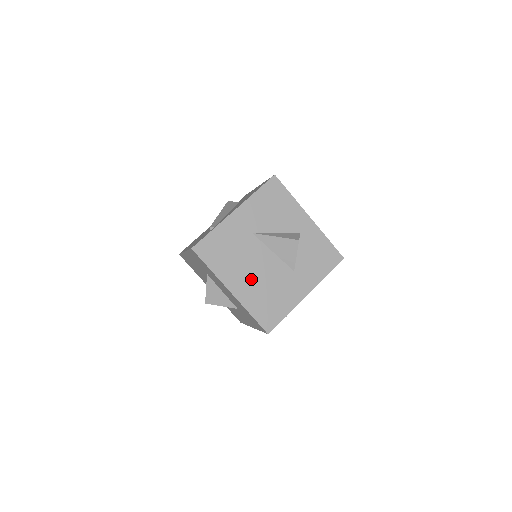
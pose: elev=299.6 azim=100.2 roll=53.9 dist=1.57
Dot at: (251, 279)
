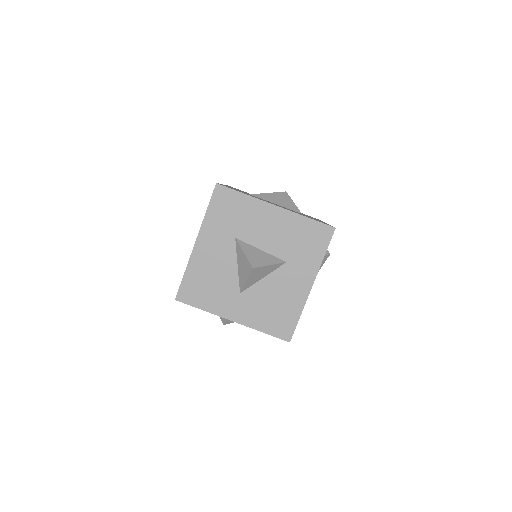
Dot at: occluded
